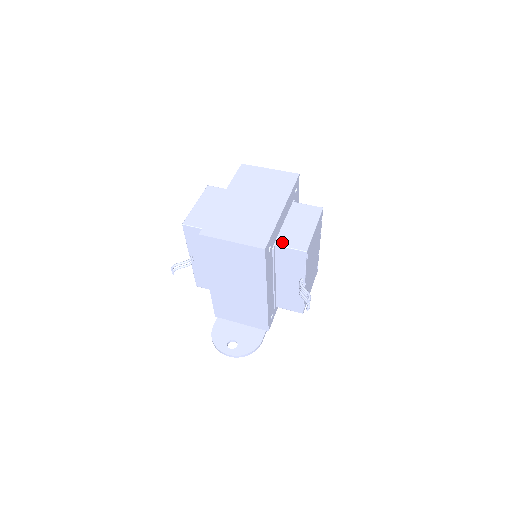
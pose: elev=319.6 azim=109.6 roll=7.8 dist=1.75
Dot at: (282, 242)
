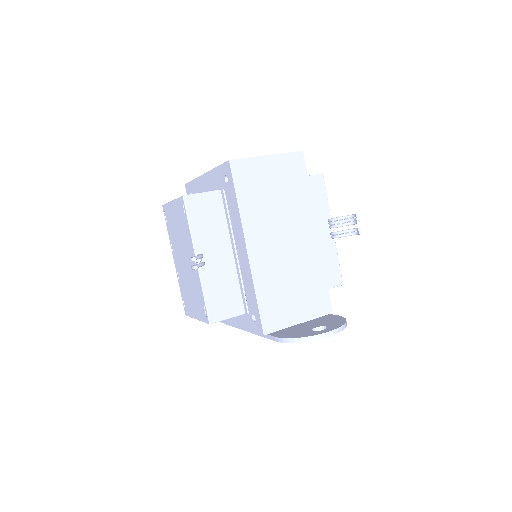
Dot at: occluded
